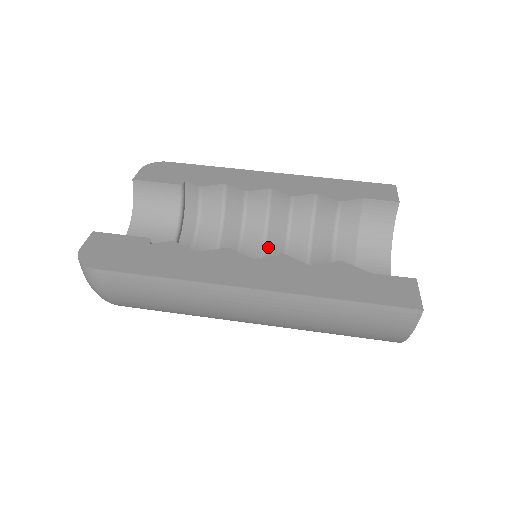
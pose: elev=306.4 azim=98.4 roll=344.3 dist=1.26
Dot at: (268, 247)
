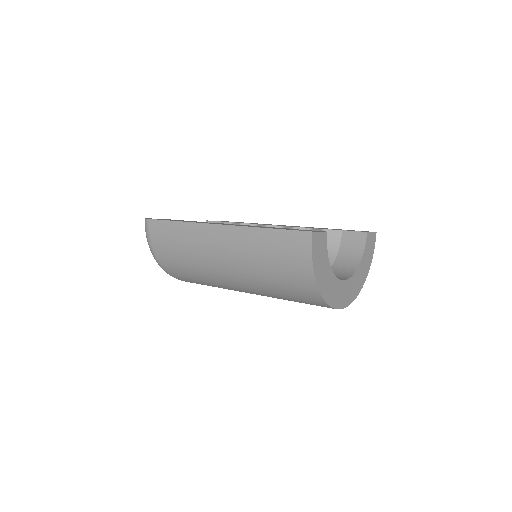
Dot at: occluded
